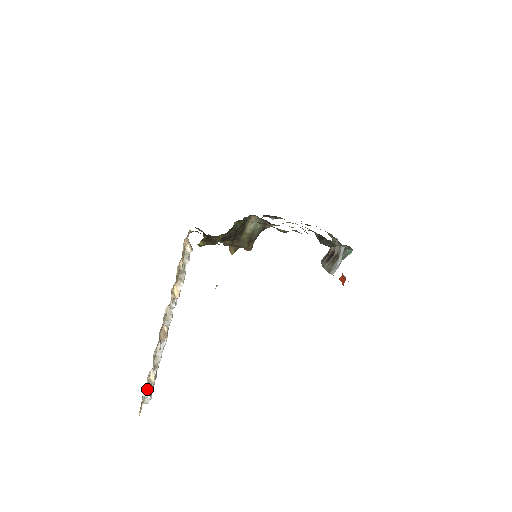
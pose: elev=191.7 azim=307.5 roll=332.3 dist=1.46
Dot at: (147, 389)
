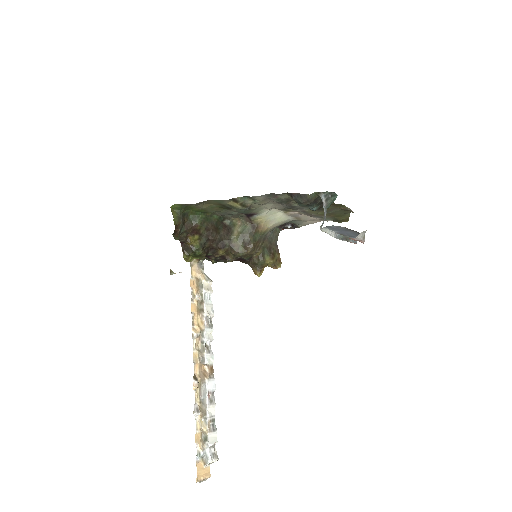
Dot at: (203, 444)
